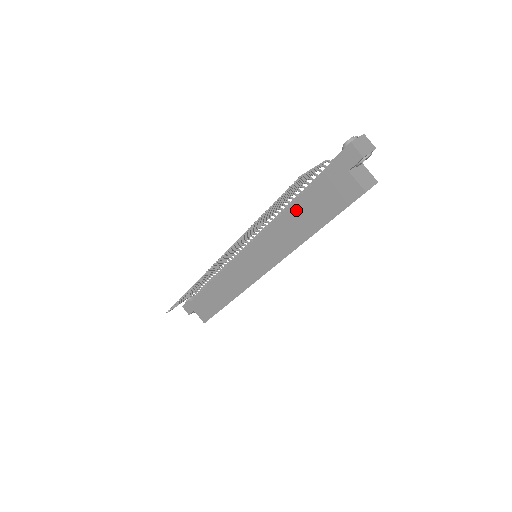
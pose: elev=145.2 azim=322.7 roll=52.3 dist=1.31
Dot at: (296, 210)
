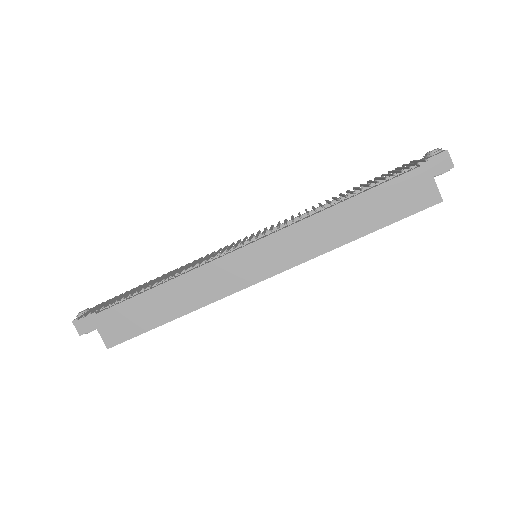
Dot at: (352, 206)
